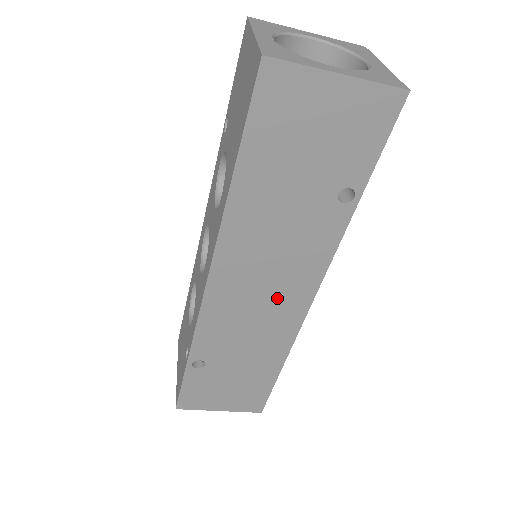
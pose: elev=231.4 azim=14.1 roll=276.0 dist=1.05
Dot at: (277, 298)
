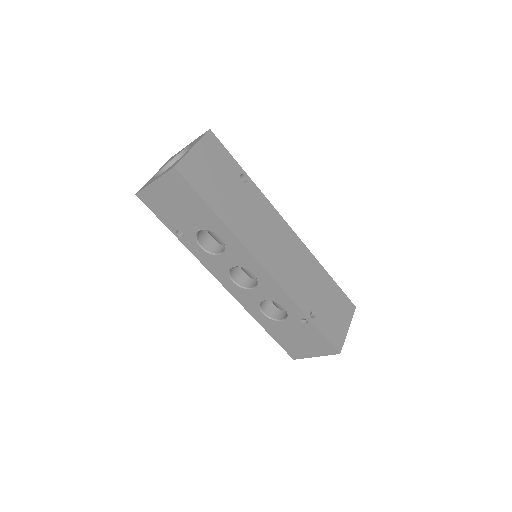
Dot at: (284, 243)
